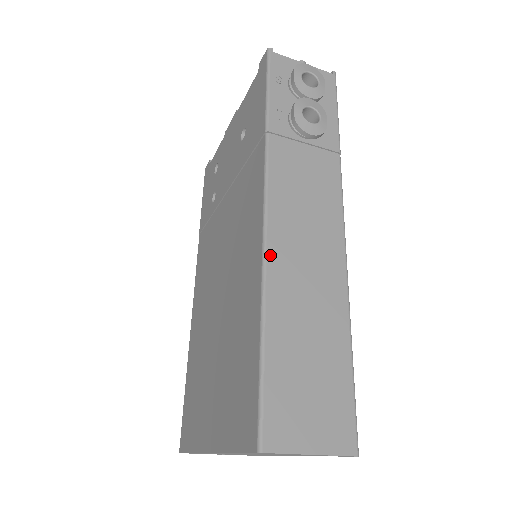
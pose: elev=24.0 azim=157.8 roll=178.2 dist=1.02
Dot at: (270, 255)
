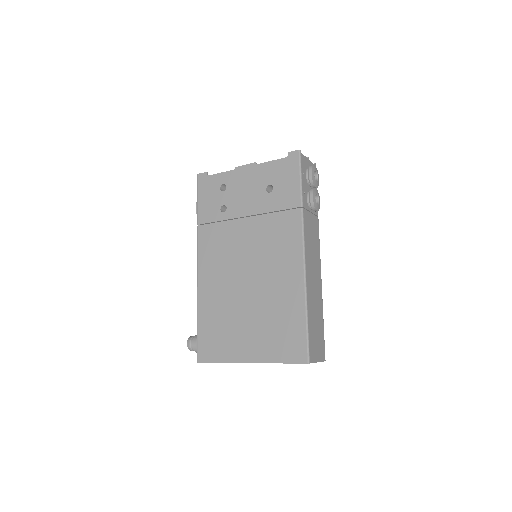
Dot at: (307, 277)
